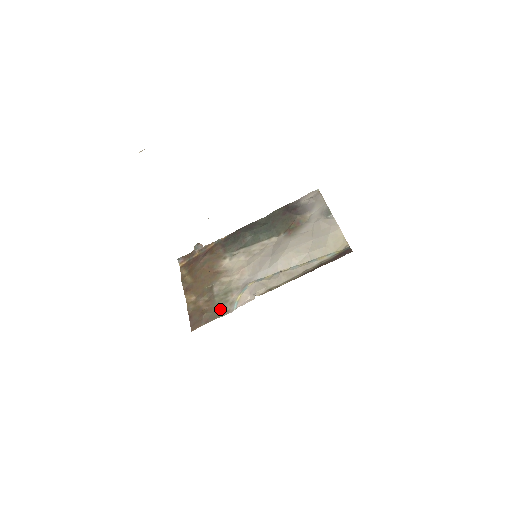
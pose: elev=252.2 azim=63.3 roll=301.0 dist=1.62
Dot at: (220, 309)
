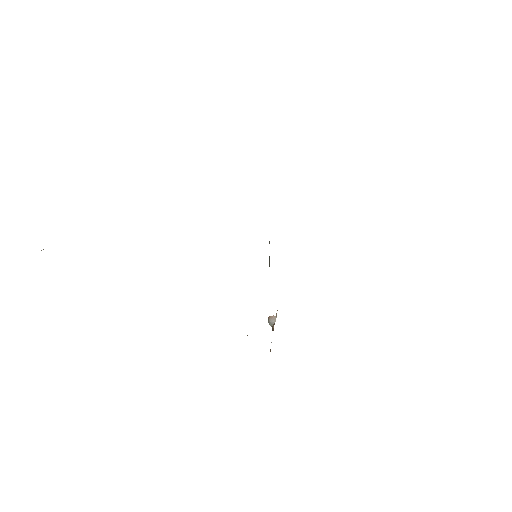
Dot at: occluded
